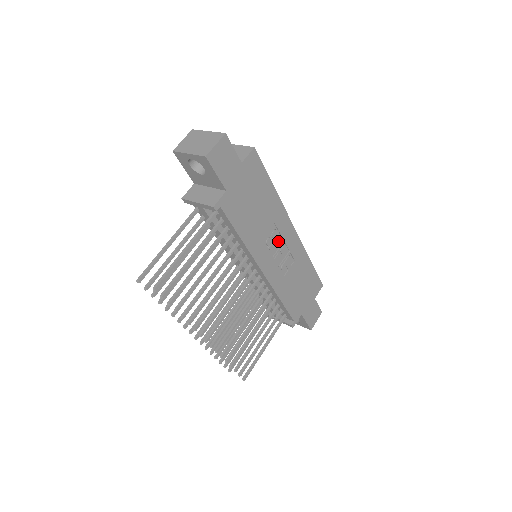
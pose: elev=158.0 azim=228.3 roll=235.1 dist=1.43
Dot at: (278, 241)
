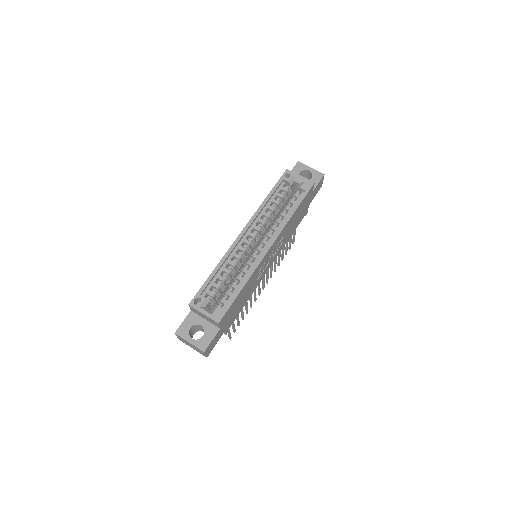
Dot at: (266, 261)
